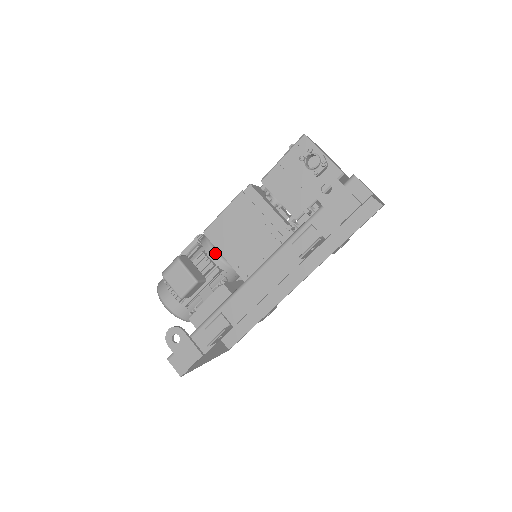
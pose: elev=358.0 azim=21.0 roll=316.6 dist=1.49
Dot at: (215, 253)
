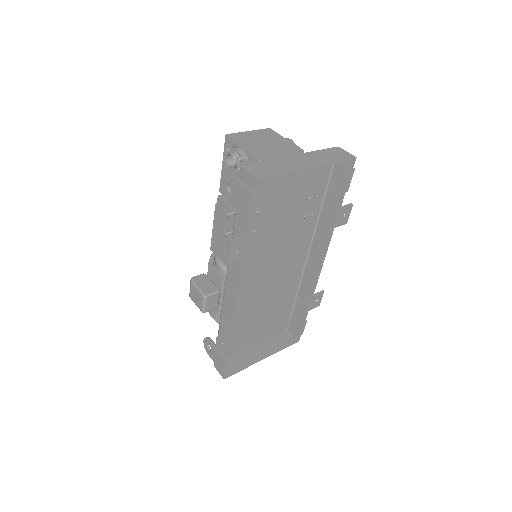
Dot at: (219, 265)
